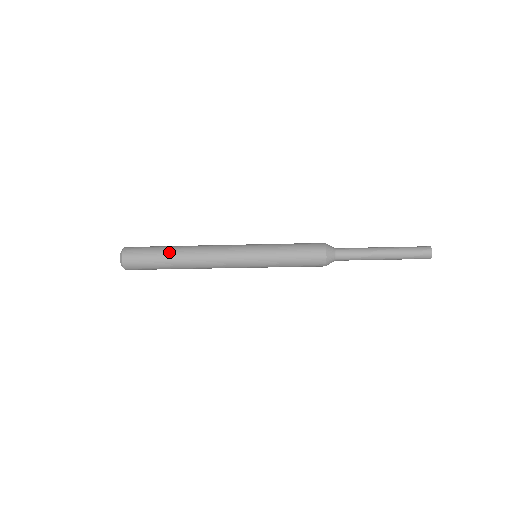
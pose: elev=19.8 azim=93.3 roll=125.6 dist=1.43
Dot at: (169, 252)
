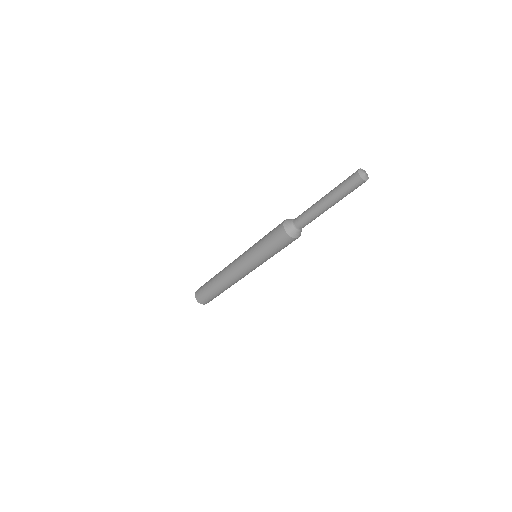
Dot at: (212, 280)
